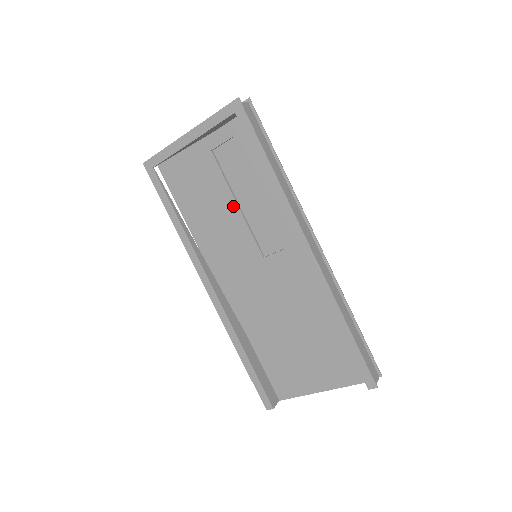
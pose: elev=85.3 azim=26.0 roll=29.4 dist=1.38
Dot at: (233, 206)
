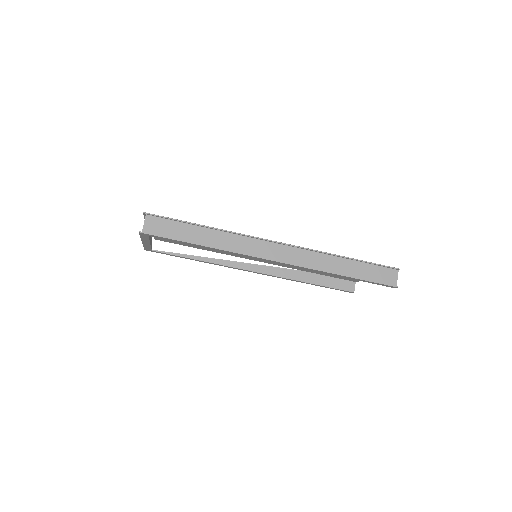
Dot at: occluded
